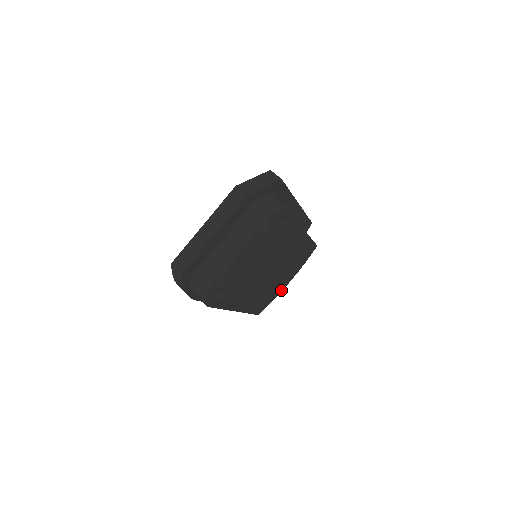
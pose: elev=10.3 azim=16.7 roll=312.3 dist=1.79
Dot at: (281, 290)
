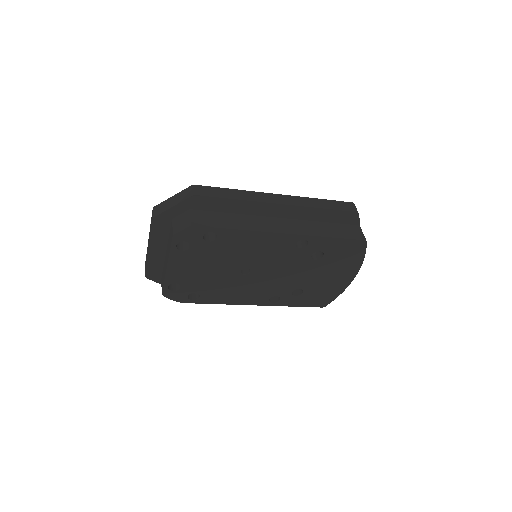
Dot at: (345, 285)
